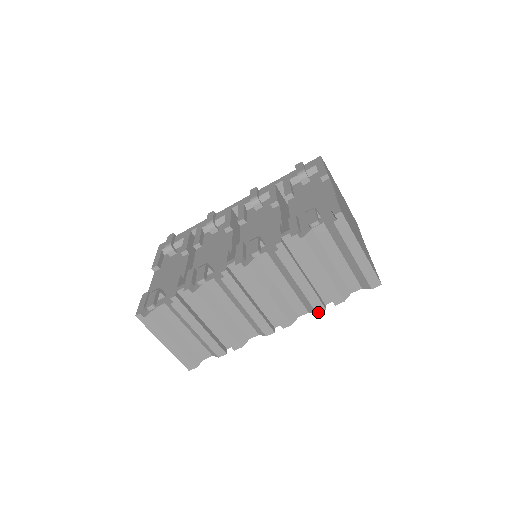
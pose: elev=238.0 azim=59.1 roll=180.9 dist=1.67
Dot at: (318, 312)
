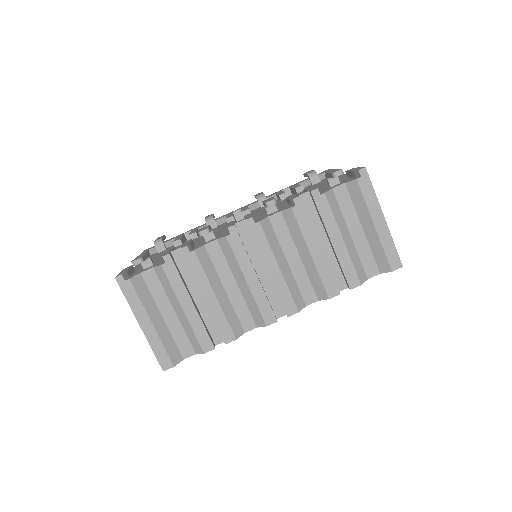
Dot at: (330, 297)
